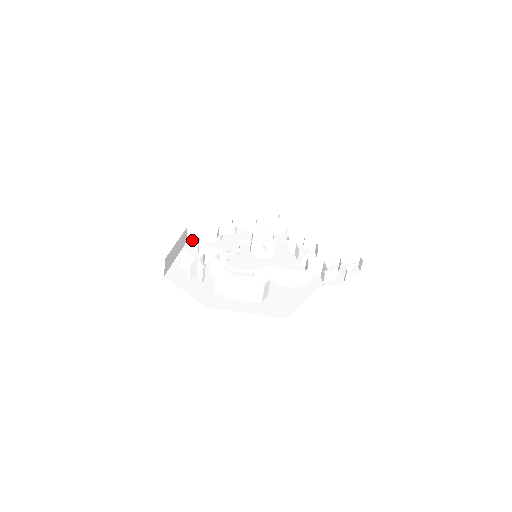
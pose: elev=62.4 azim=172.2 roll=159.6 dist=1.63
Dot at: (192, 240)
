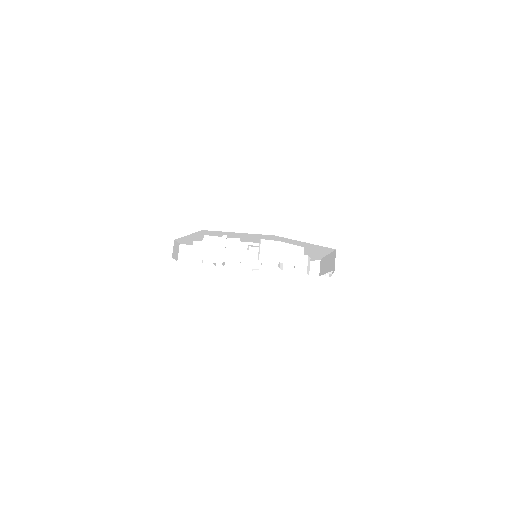
Dot at: occluded
